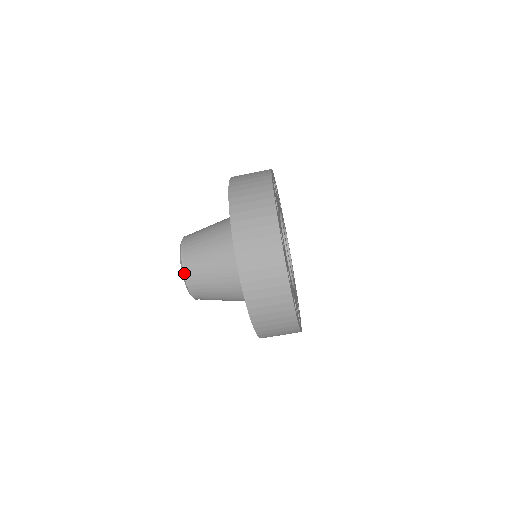
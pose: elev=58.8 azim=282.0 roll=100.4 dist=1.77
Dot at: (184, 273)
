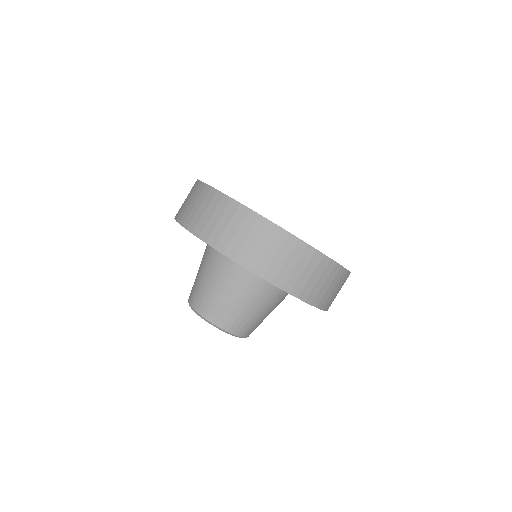
Dot at: (193, 307)
